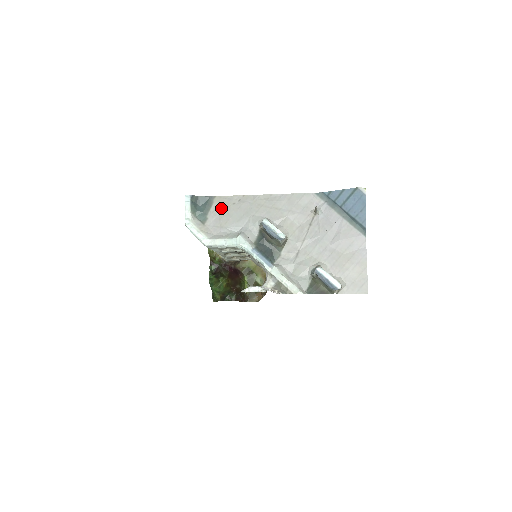
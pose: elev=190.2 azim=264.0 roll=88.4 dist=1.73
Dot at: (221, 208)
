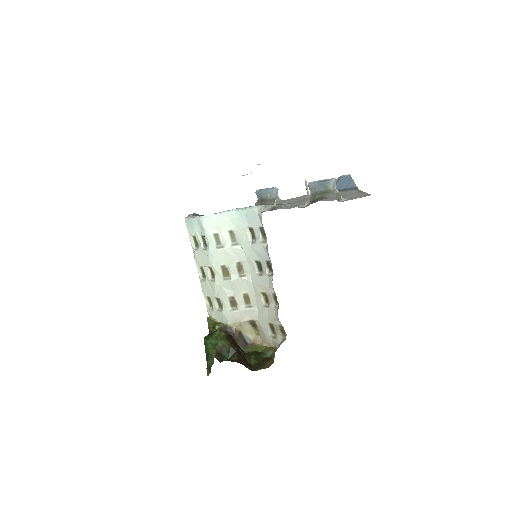
Dot at: occluded
